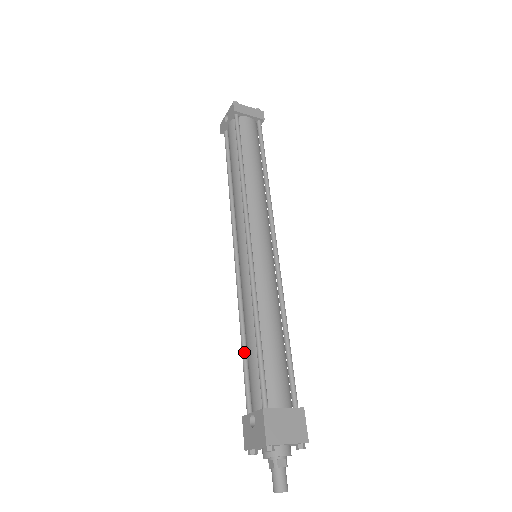
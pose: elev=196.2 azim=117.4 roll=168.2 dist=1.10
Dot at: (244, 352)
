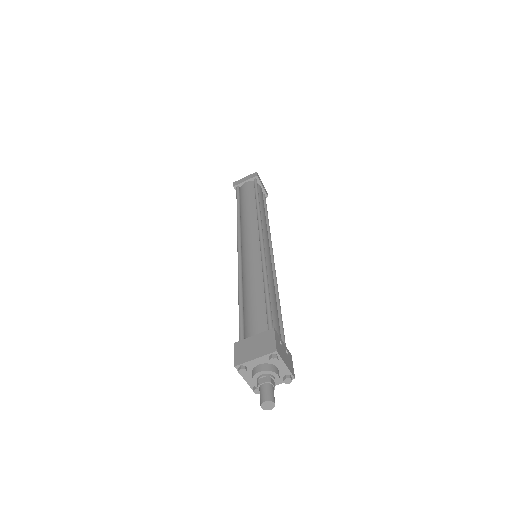
Dot at: occluded
